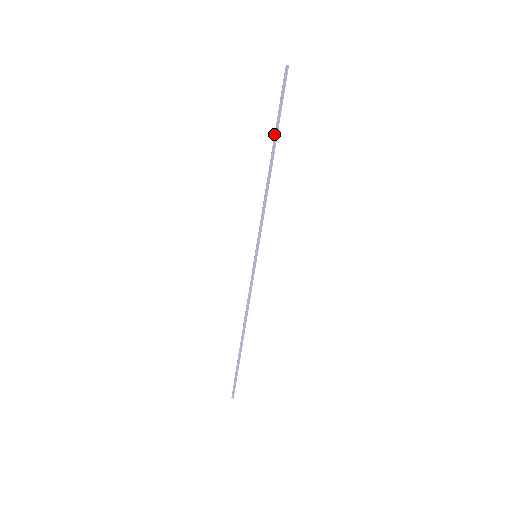
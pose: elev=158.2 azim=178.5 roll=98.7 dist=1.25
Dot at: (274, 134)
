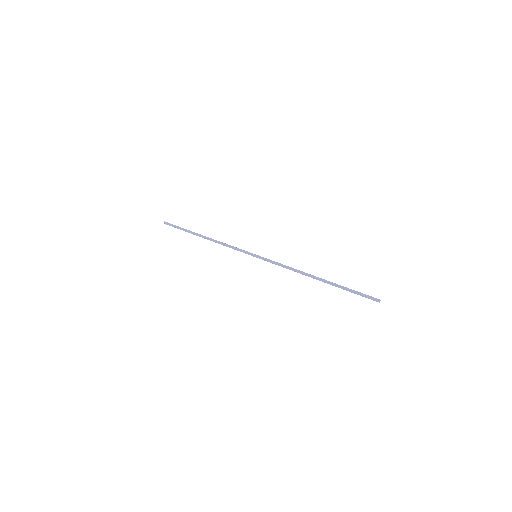
Dot at: (335, 285)
